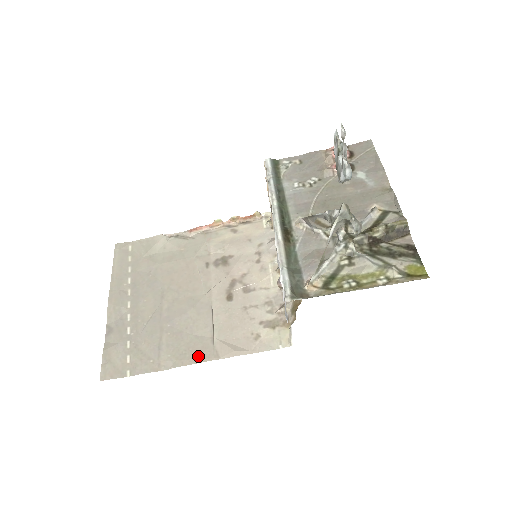
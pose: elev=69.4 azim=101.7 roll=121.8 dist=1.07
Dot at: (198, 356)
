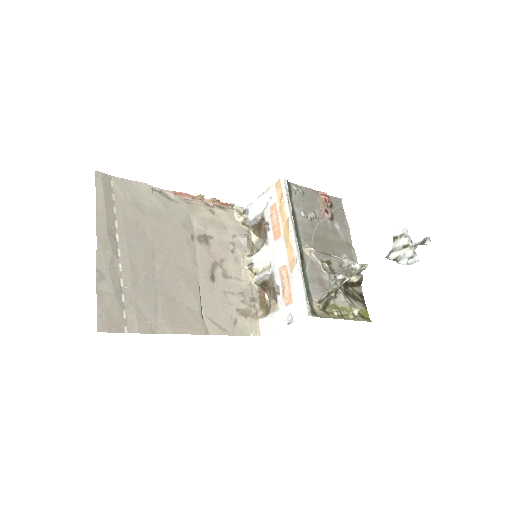
Dot at: (191, 328)
